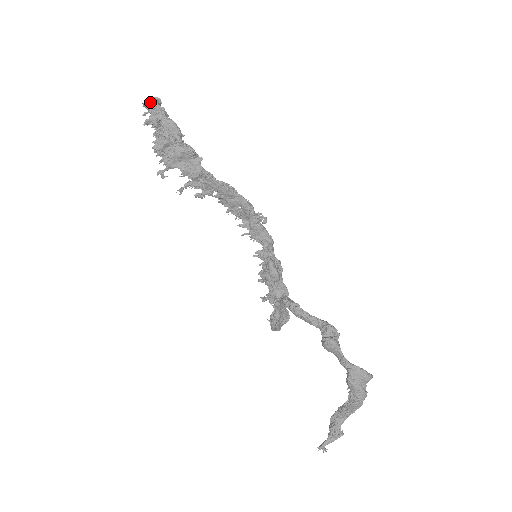
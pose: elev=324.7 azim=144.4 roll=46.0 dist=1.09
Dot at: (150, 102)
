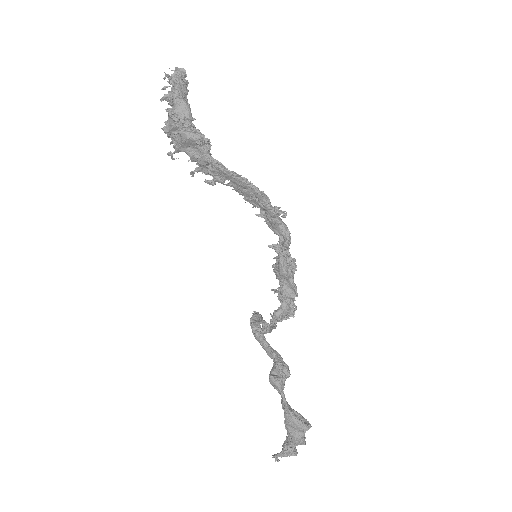
Dot at: (172, 74)
